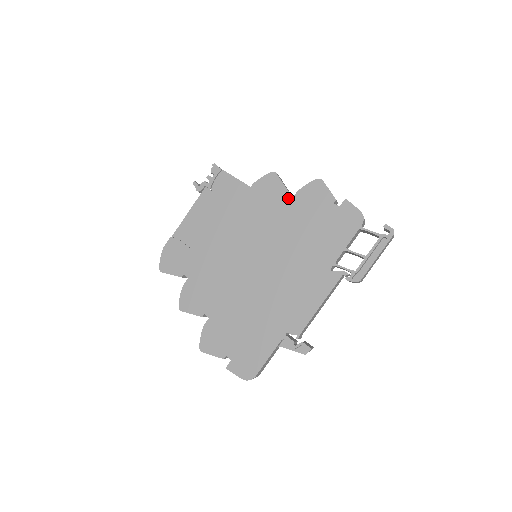
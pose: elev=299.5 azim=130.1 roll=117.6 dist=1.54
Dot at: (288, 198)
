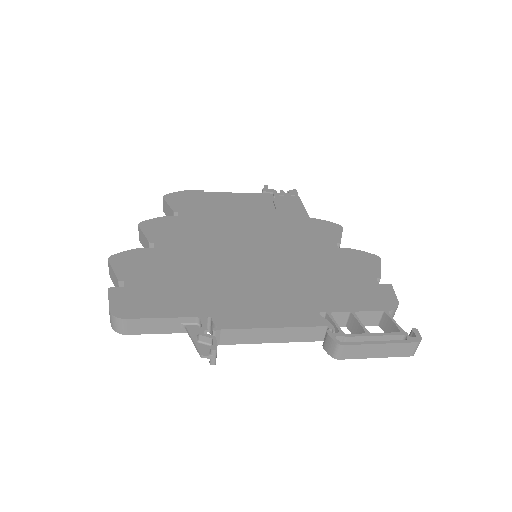
Dot at: (336, 245)
